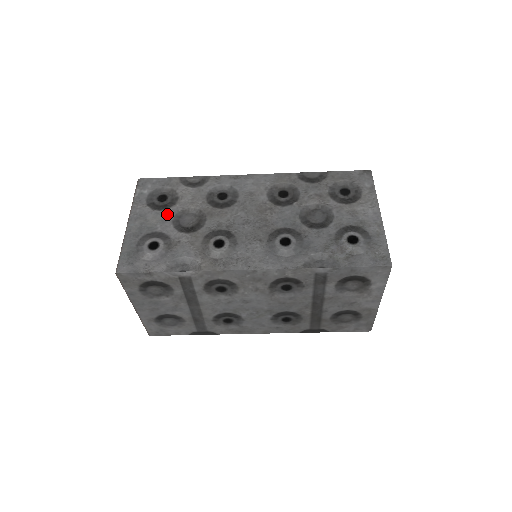
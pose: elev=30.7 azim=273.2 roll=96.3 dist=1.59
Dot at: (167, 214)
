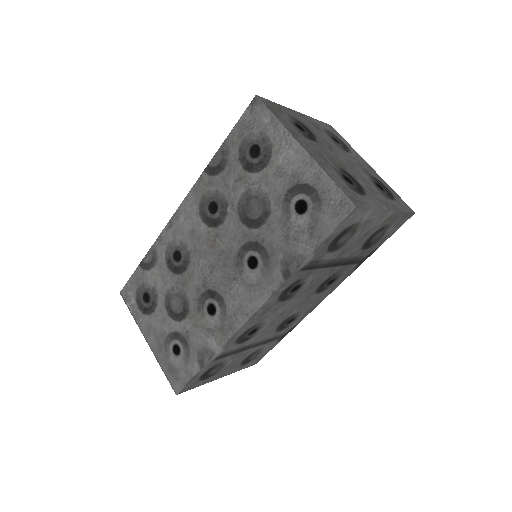
Dot at: (160, 311)
